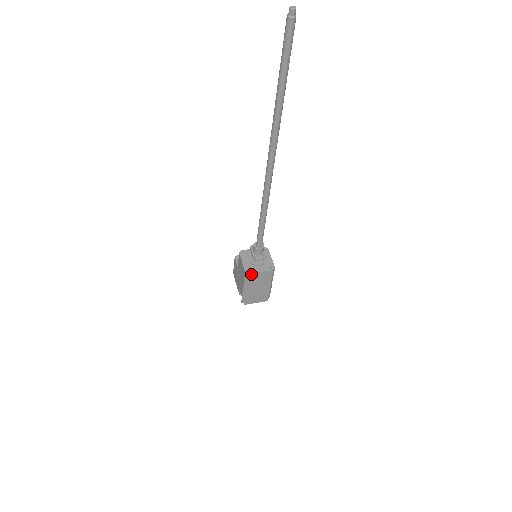
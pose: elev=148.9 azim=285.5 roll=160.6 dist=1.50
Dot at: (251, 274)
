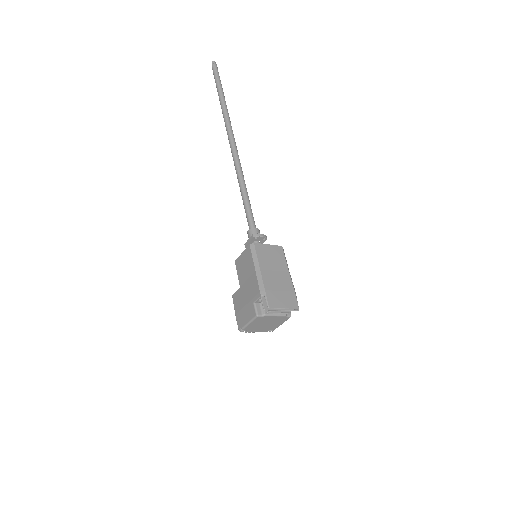
Dot at: (257, 245)
